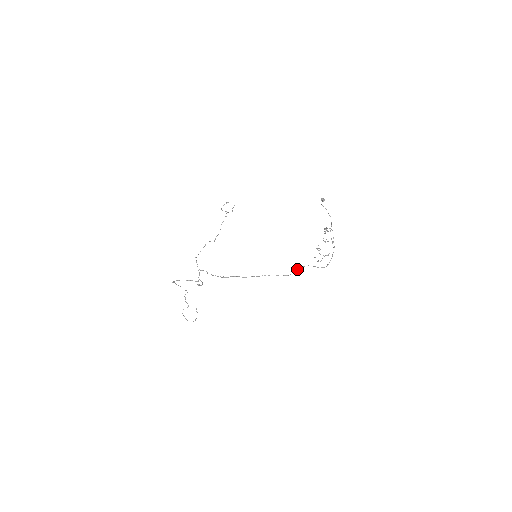
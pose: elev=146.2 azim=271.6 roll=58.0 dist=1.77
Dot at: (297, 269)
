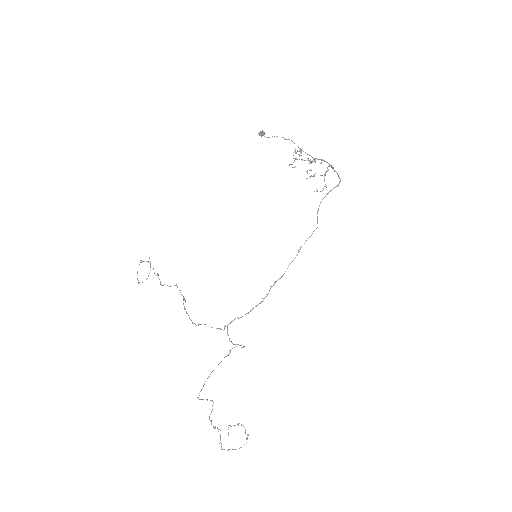
Dot at: occluded
